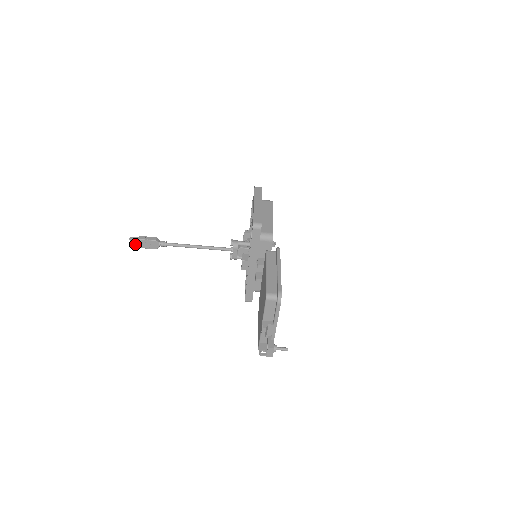
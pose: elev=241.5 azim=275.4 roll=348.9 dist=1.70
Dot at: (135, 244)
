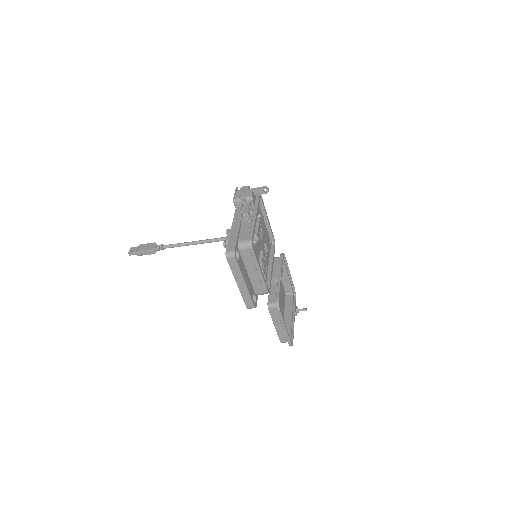
Dot at: occluded
